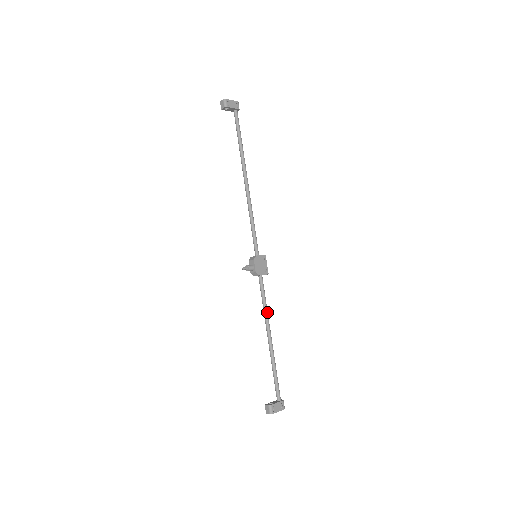
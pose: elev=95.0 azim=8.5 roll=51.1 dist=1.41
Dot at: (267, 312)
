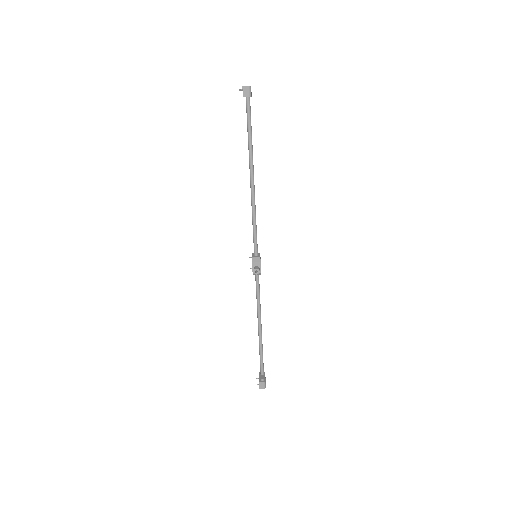
Dot at: (260, 305)
